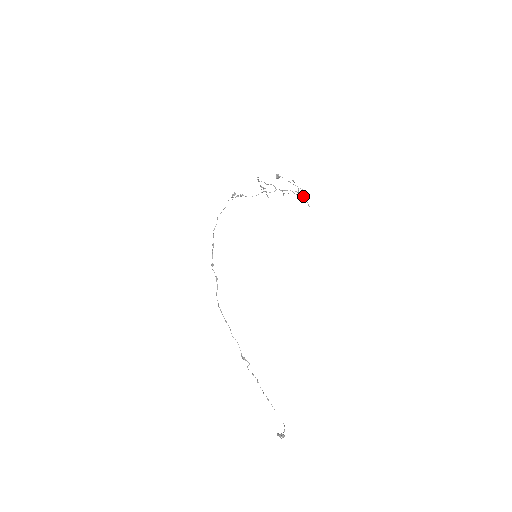
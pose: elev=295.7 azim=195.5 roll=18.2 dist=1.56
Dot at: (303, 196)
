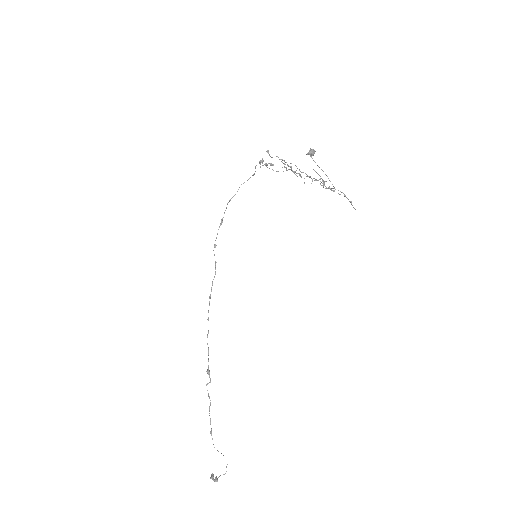
Dot at: (342, 192)
